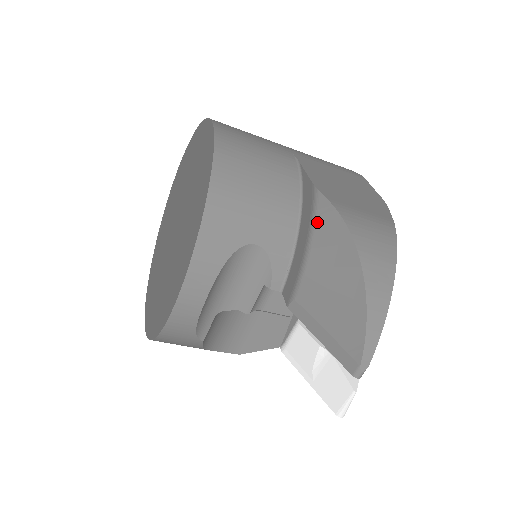
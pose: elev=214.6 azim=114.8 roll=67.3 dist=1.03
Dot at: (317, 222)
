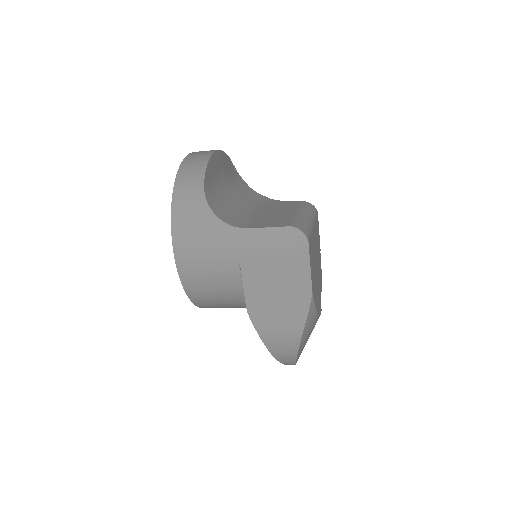
Dot at: occluded
